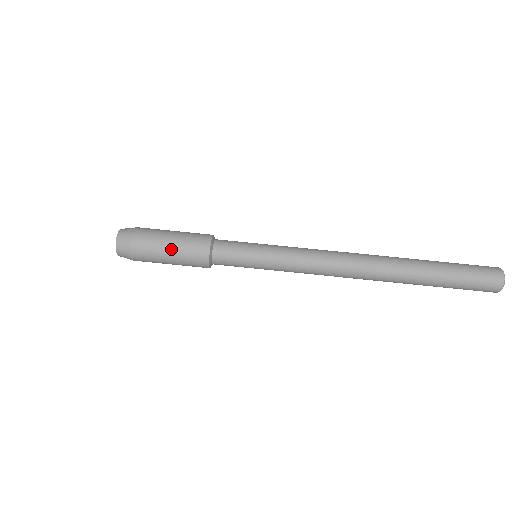
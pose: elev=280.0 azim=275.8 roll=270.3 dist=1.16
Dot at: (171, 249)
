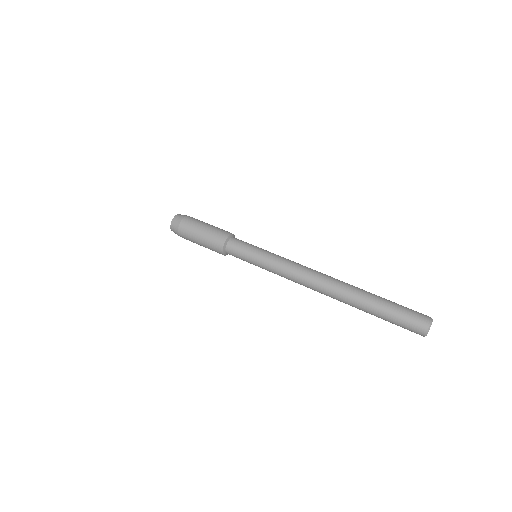
Dot at: (201, 235)
